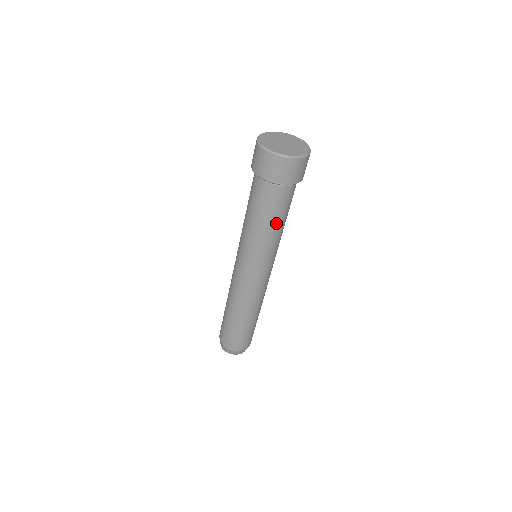
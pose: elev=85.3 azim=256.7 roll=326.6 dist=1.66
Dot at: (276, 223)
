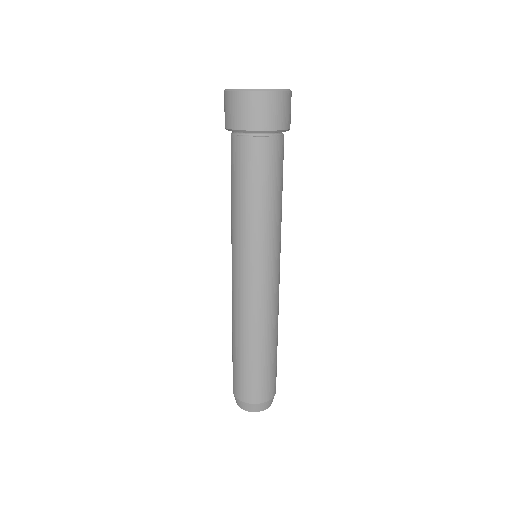
Dot at: (270, 192)
